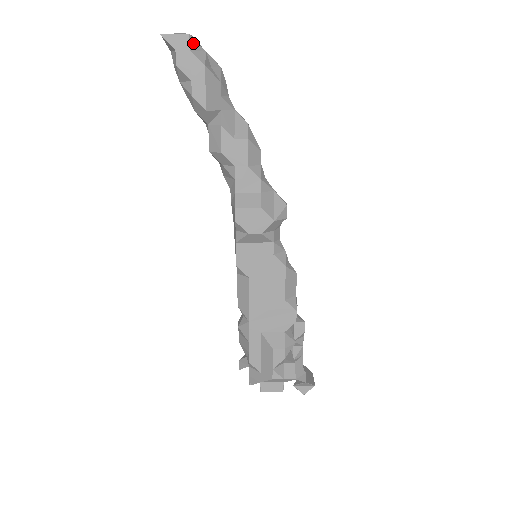
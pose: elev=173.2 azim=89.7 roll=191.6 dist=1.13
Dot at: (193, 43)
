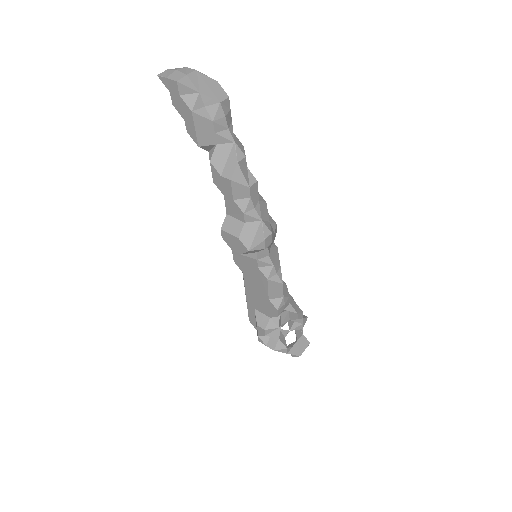
Dot at: (183, 88)
